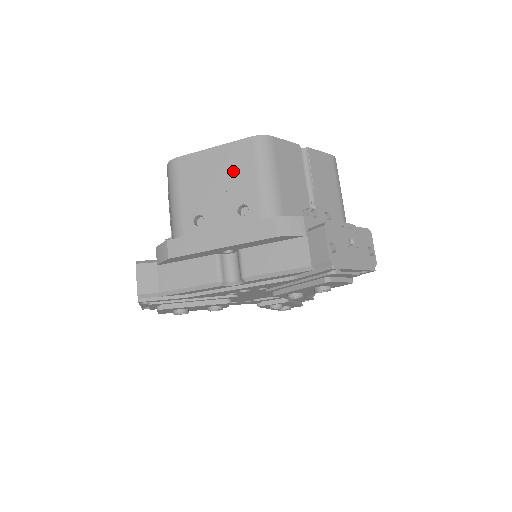
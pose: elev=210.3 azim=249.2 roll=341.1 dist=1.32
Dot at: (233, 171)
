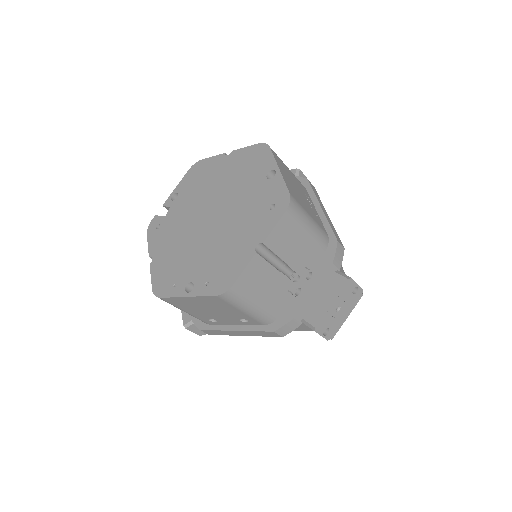
Dot at: (218, 308)
